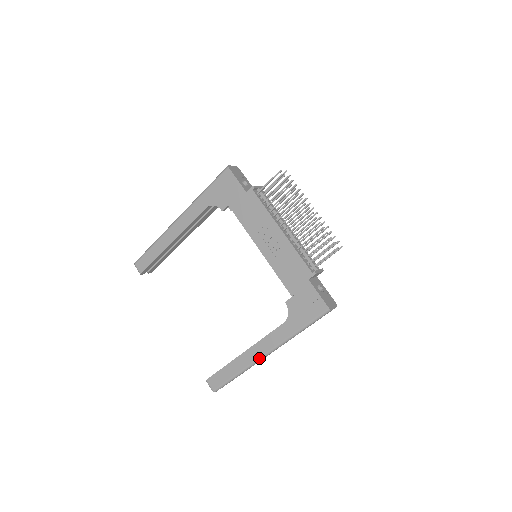
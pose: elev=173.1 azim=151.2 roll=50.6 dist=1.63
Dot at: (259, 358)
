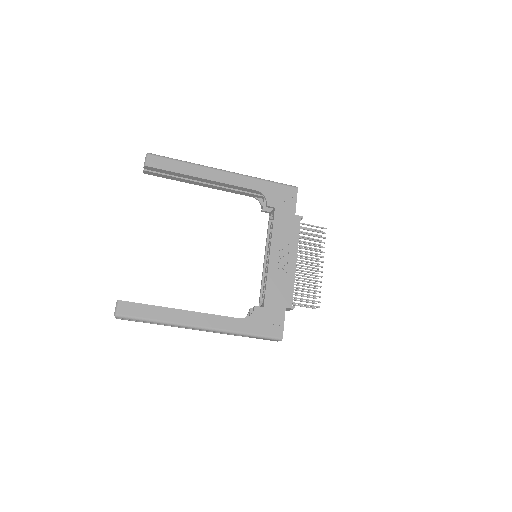
Dot at: (193, 325)
